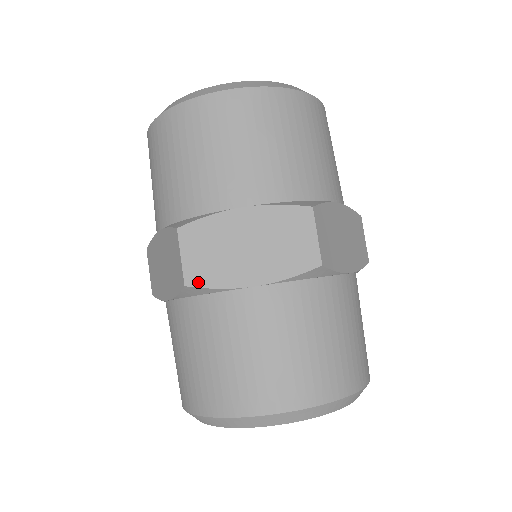
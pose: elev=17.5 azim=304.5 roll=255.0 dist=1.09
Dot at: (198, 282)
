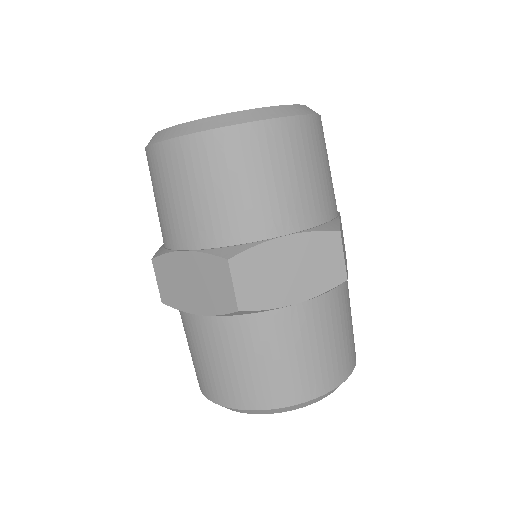
Dot at: (168, 302)
